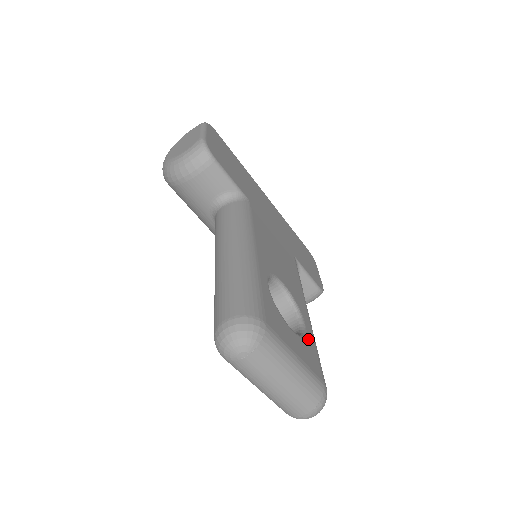
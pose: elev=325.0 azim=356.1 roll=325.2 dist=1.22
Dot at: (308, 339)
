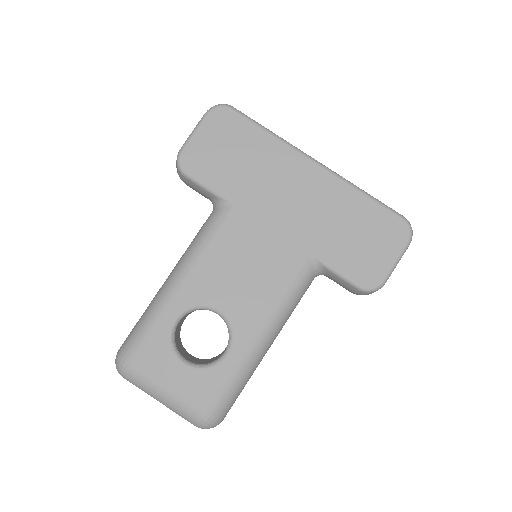
Dot at: (217, 370)
